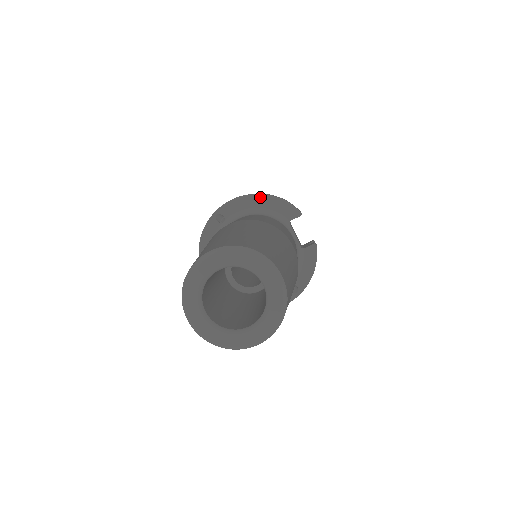
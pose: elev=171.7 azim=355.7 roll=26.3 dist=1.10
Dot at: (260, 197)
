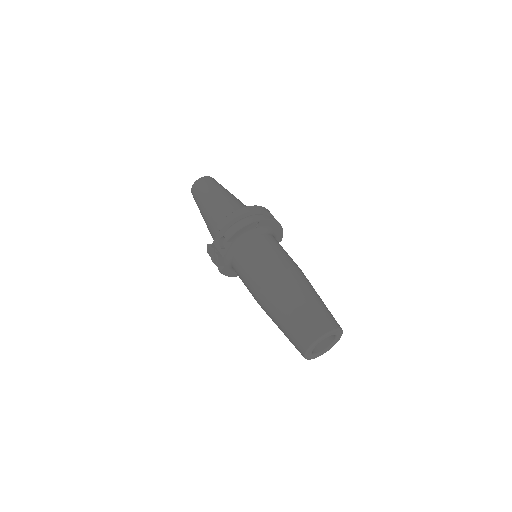
Dot at: (279, 225)
